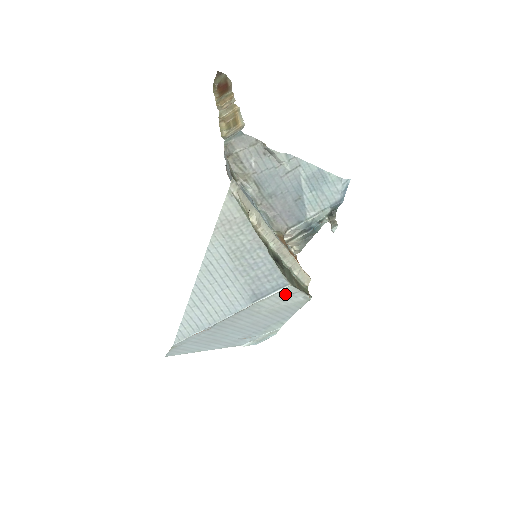
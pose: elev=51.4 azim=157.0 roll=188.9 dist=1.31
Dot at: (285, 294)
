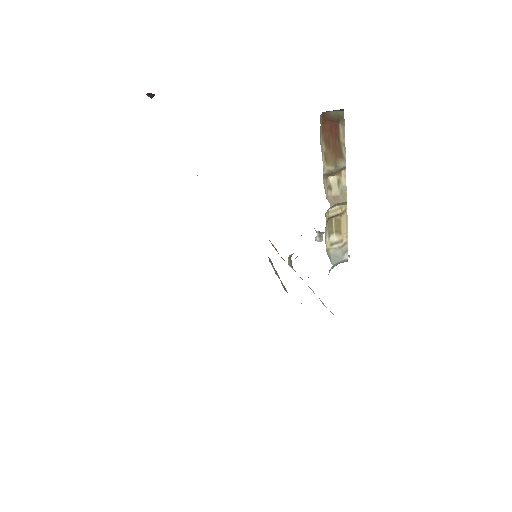
Dot at: occluded
